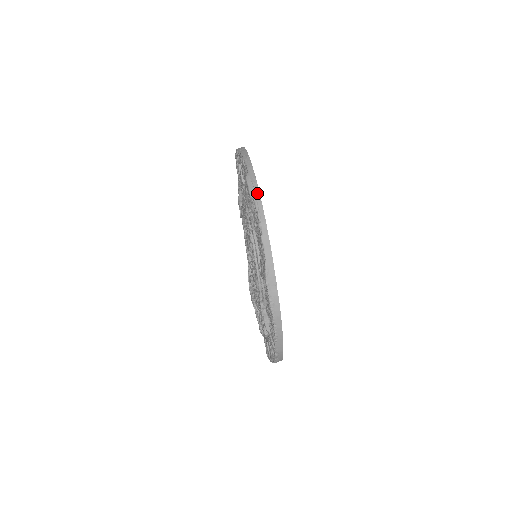
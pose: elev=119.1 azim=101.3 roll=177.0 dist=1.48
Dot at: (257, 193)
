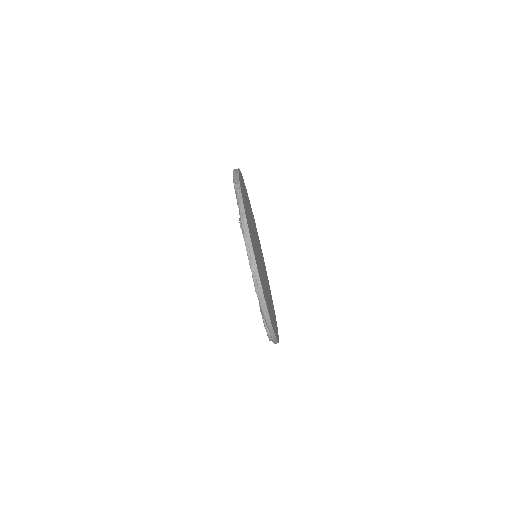
Dot at: (275, 340)
